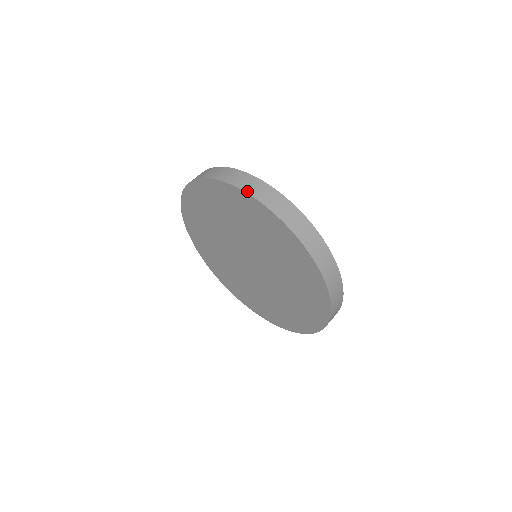
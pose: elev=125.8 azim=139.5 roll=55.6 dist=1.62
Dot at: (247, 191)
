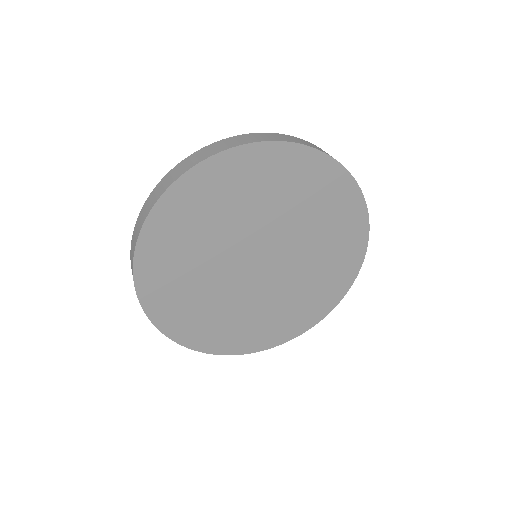
Dot at: occluded
